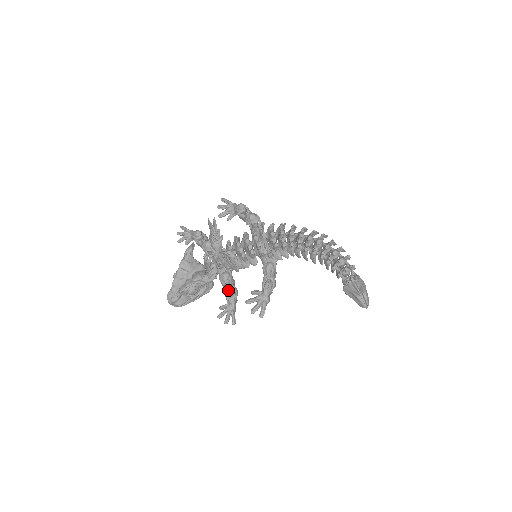
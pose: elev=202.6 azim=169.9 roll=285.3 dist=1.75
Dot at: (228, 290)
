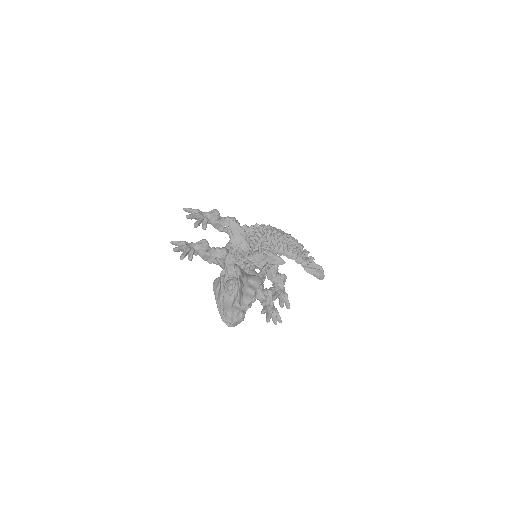
Dot at: (267, 290)
